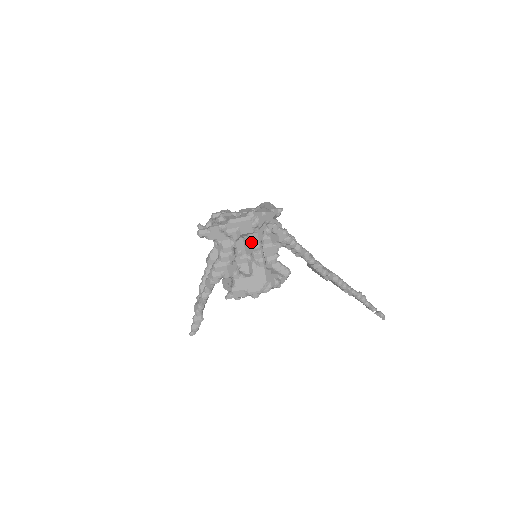
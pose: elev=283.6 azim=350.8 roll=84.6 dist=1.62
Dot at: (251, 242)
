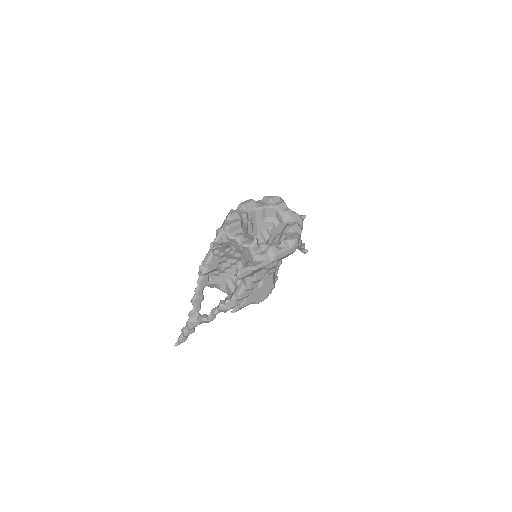
Dot at: occluded
